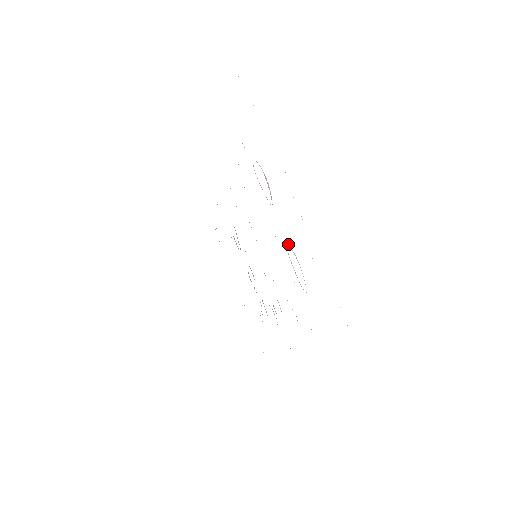
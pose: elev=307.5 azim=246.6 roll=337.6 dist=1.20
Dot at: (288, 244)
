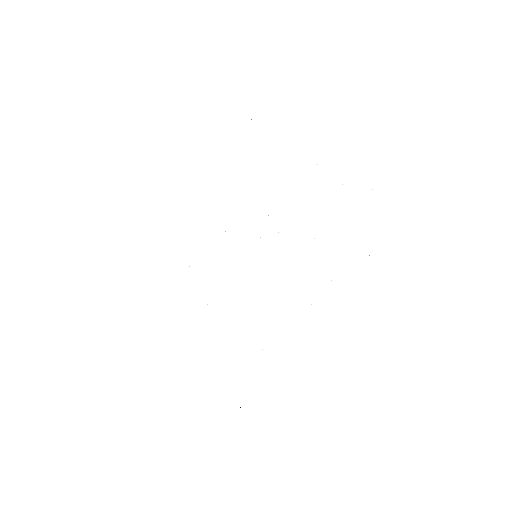
Dot at: occluded
